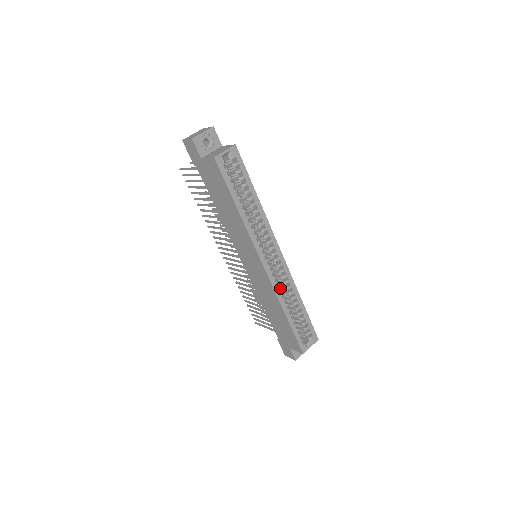
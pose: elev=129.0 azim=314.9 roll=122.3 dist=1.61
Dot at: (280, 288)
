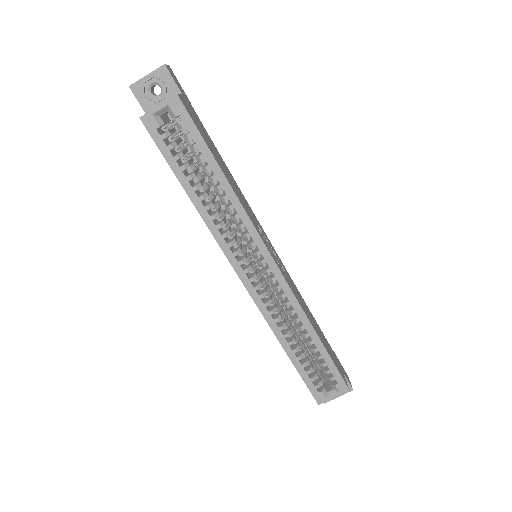
Dot at: (273, 312)
